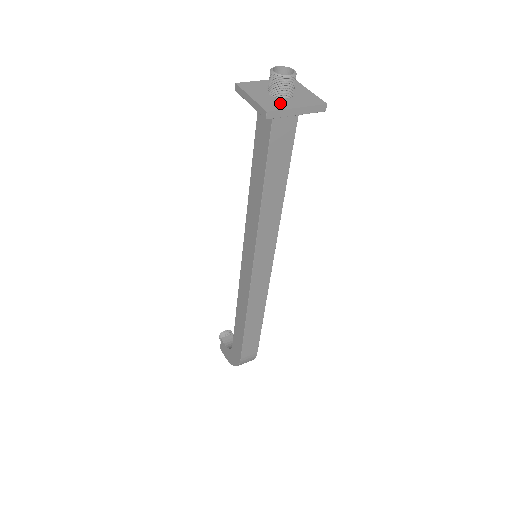
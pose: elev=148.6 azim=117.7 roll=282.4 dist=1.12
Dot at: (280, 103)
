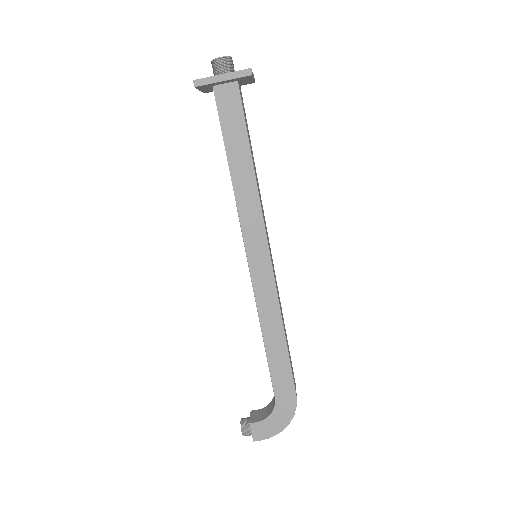
Dot at: occluded
